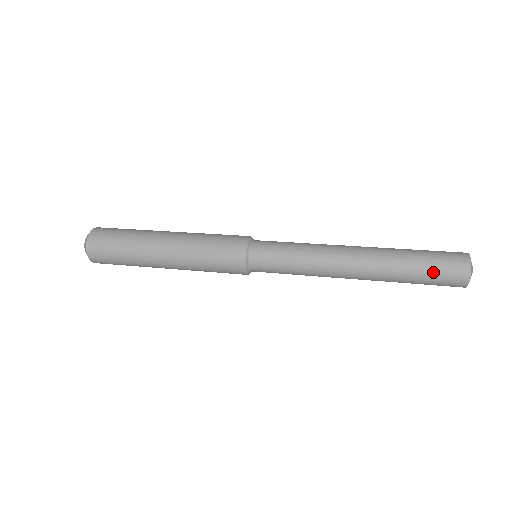
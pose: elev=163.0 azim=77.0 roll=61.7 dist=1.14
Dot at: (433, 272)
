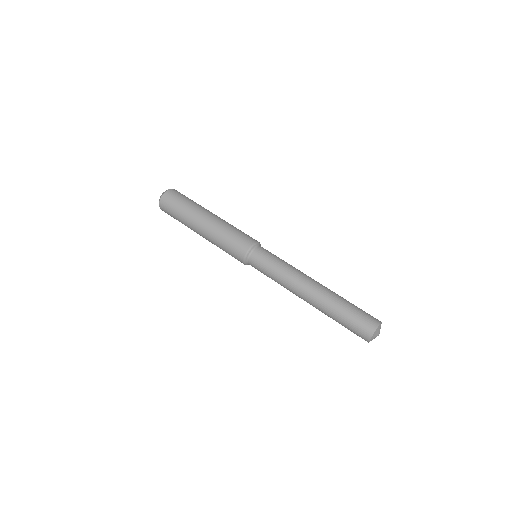
Dot at: (348, 329)
